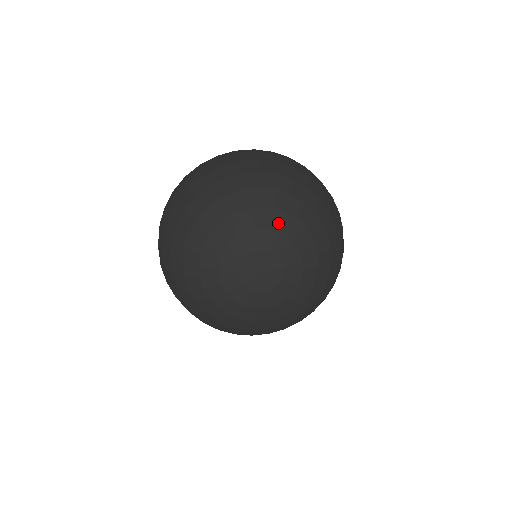
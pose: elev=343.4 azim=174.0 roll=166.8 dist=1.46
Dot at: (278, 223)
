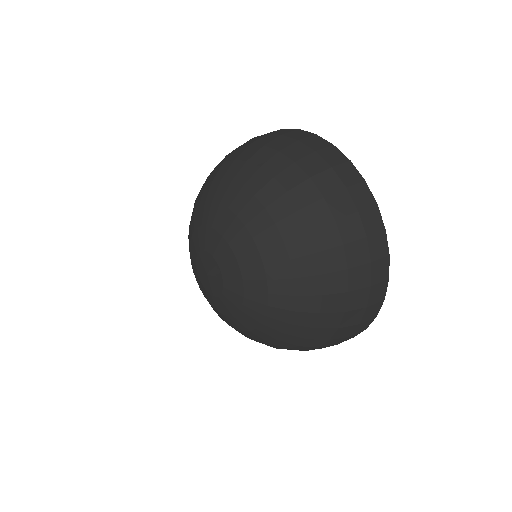
Dot at: (225, 227)
